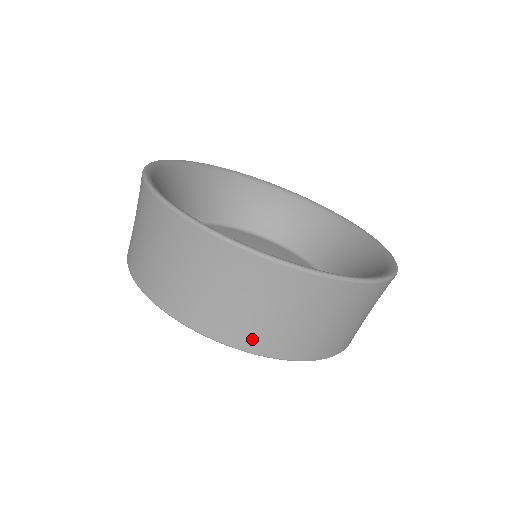
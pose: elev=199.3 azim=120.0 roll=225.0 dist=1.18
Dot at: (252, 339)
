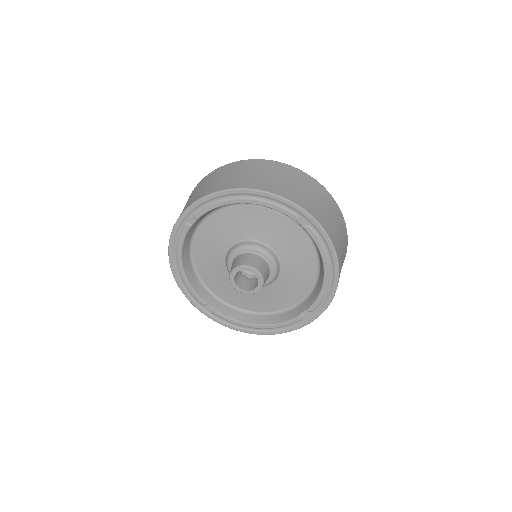
Dot at: (284, 192)
